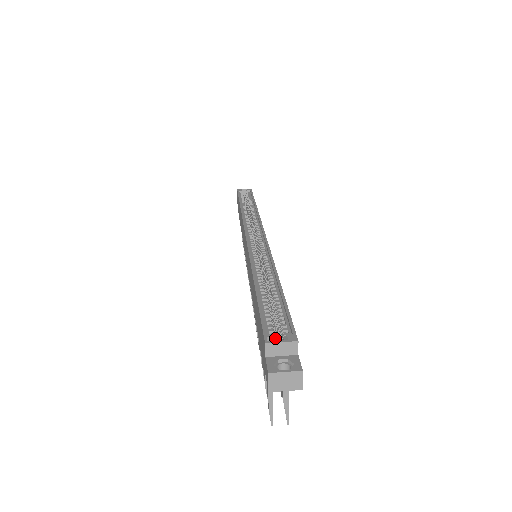
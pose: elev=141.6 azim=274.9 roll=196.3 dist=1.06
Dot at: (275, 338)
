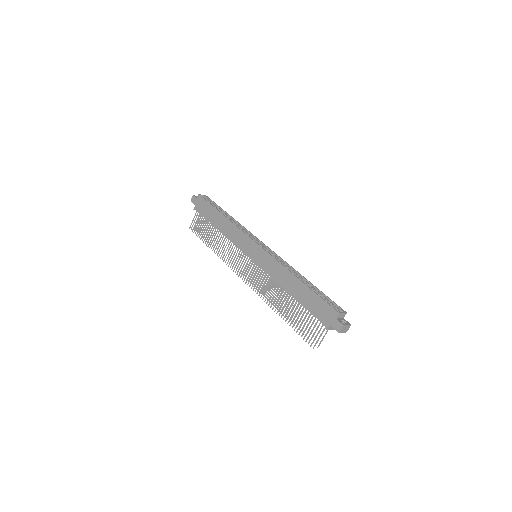
Dot at: (338, 311)
